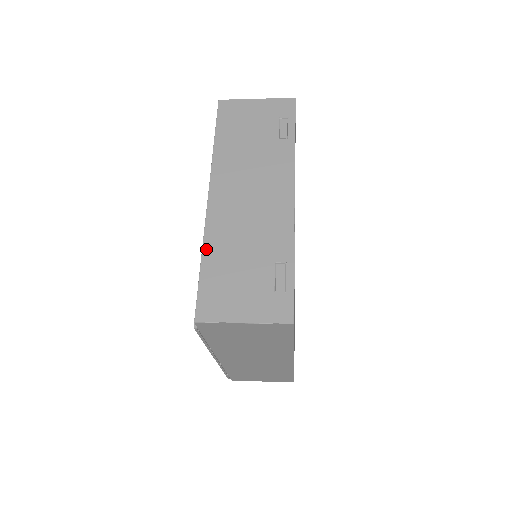
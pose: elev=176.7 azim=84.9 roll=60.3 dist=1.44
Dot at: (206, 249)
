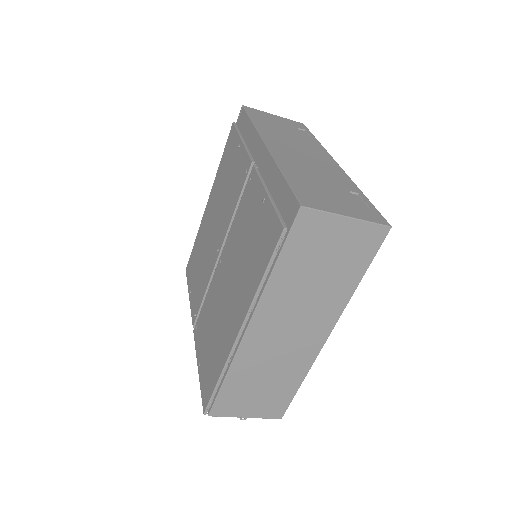
Dot at: (283, 169)
